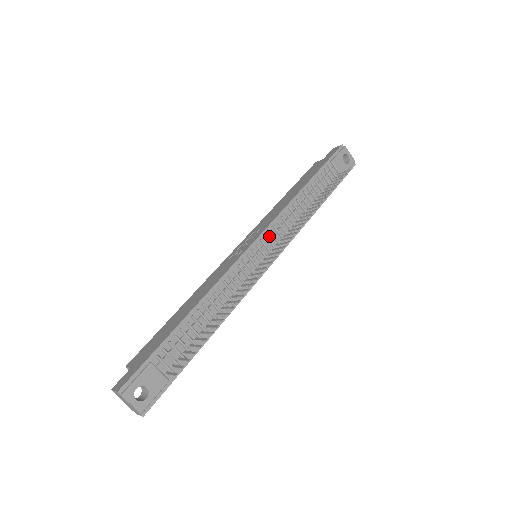
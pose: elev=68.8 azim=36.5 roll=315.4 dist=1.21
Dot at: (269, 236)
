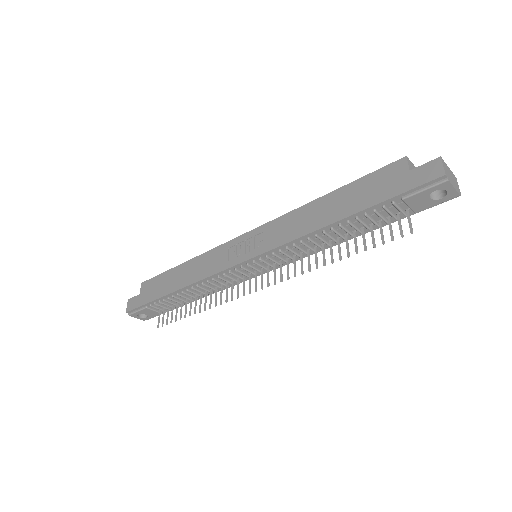
Dot at: (266, 258)
